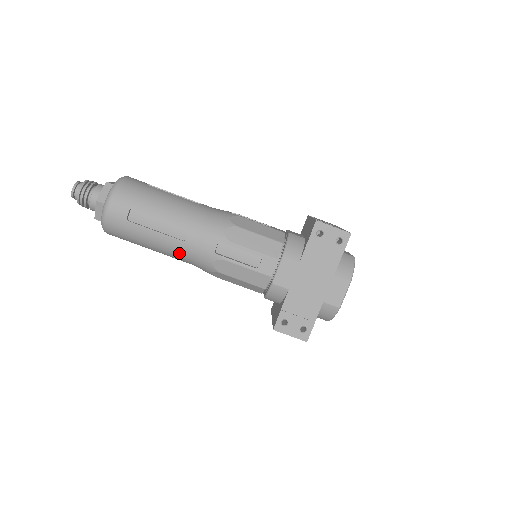
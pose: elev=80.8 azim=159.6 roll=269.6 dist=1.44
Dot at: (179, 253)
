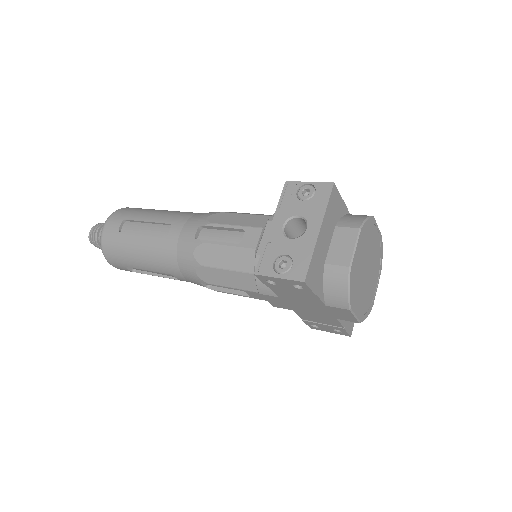
Dot at: occluded
